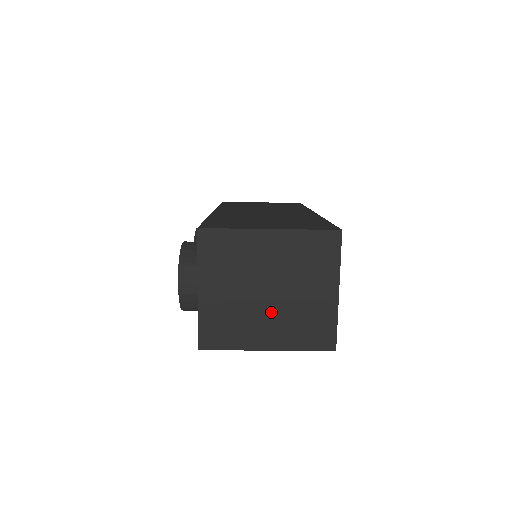
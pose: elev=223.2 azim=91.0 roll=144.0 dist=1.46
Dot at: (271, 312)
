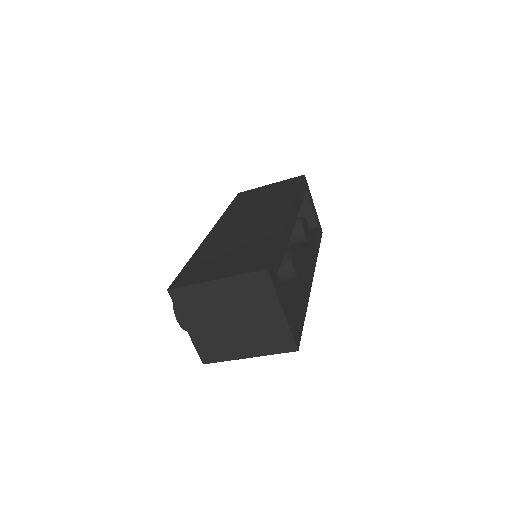
Dot at: (240, 333)
